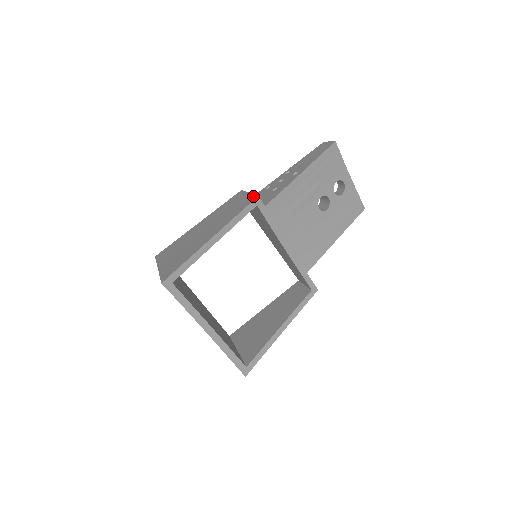
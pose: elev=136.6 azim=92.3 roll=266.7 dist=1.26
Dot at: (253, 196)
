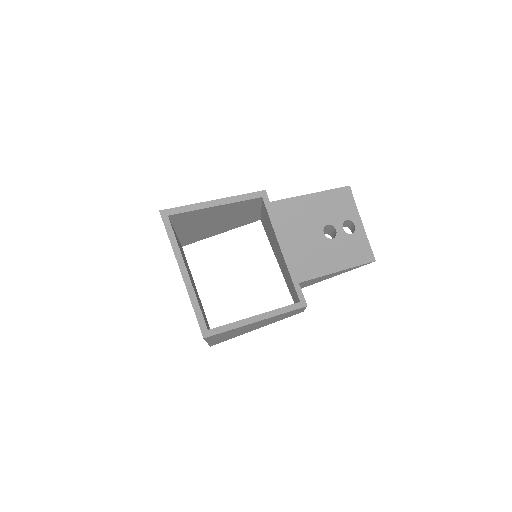
Dot at: occluded
